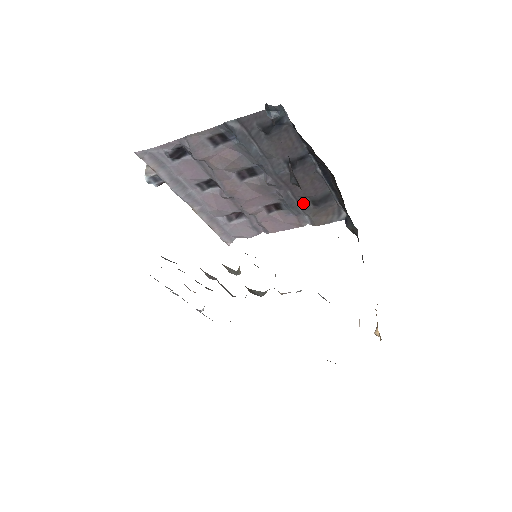
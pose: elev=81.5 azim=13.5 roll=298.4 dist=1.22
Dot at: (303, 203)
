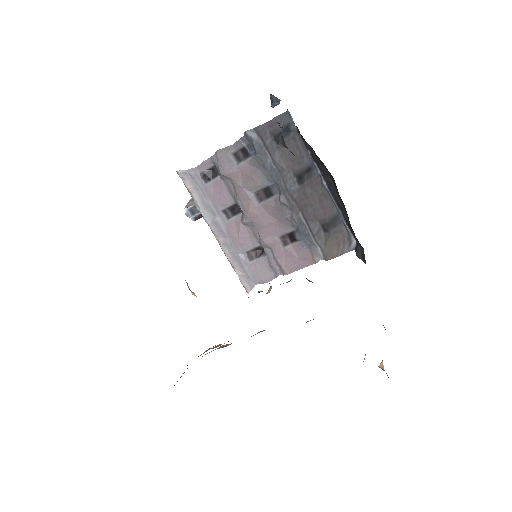
Dot at: (314, 229)
